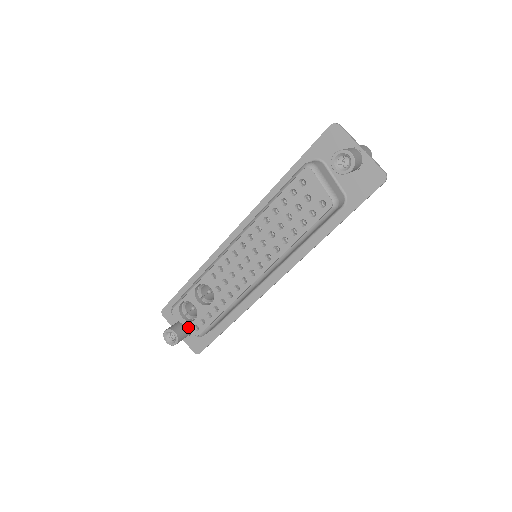
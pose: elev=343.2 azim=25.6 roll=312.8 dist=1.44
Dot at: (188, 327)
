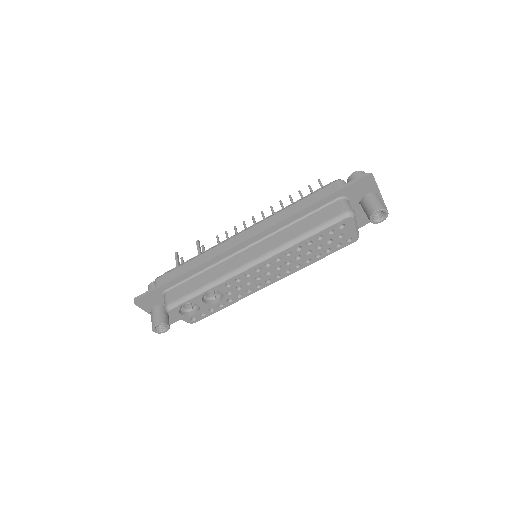
Dot at: (185, 319)
